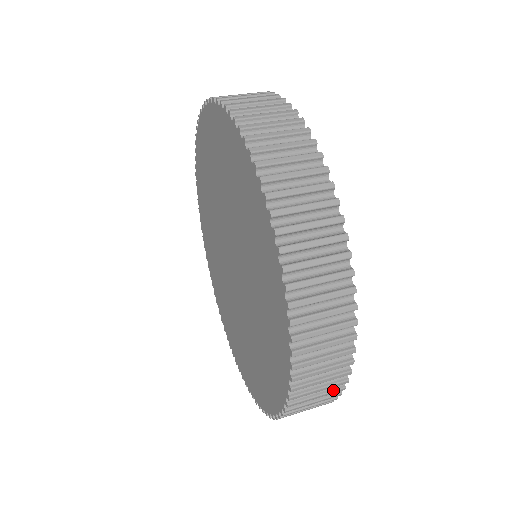
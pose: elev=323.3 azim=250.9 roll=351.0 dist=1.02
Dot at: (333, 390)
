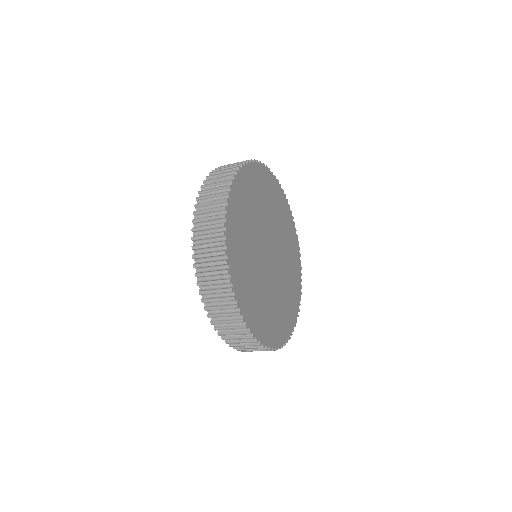
Dot at: (226, 180)
